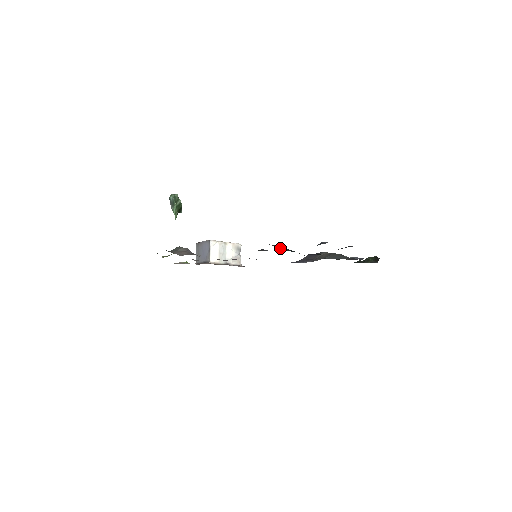
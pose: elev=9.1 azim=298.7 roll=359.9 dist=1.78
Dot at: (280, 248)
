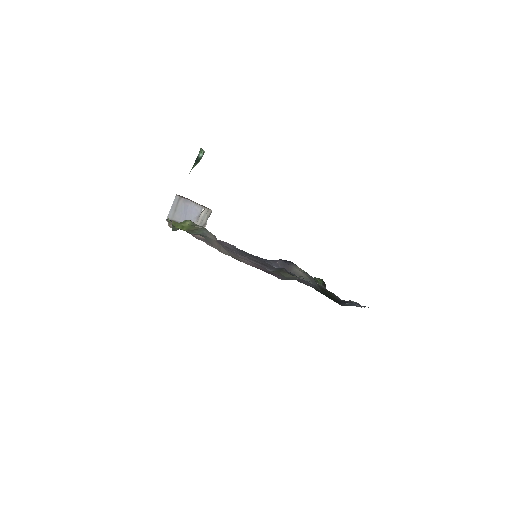
Dot at: occluded
